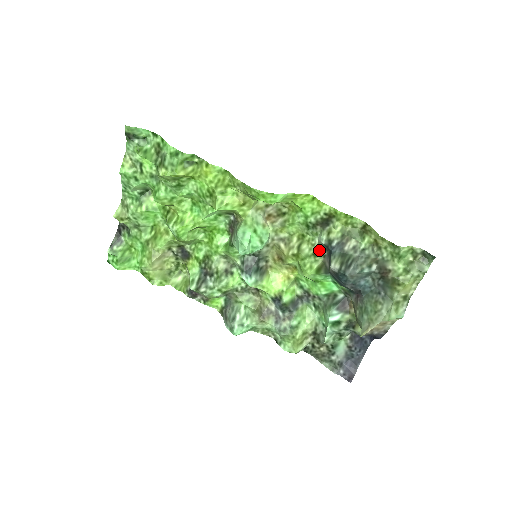
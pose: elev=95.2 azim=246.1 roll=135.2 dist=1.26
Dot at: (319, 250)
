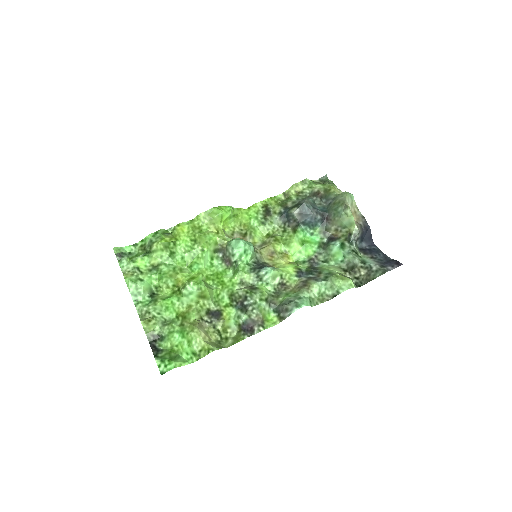
Dot at: (283, 228)
